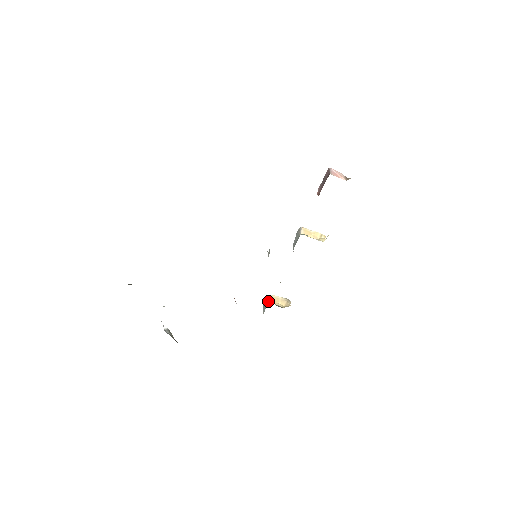
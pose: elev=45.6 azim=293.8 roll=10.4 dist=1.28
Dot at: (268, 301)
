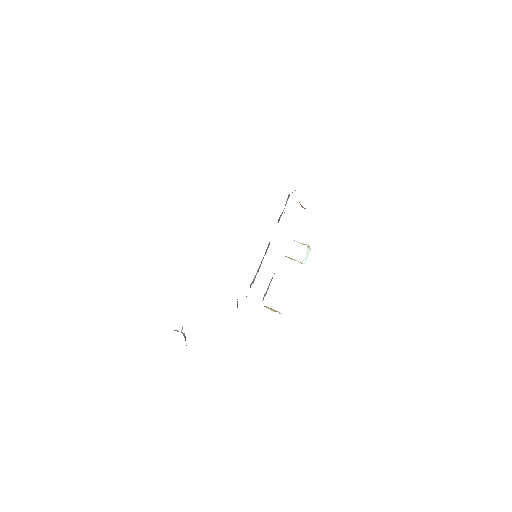
Dot at: occluded
